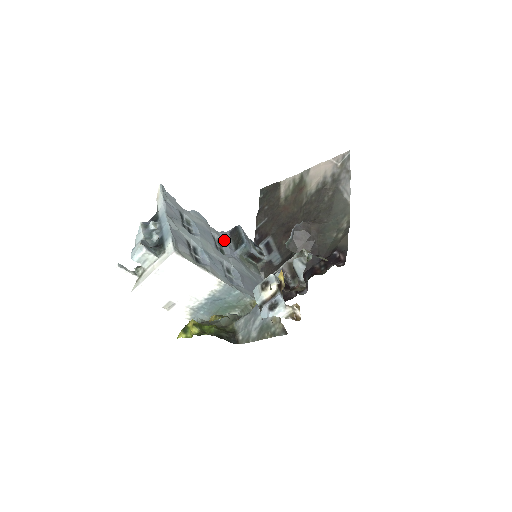
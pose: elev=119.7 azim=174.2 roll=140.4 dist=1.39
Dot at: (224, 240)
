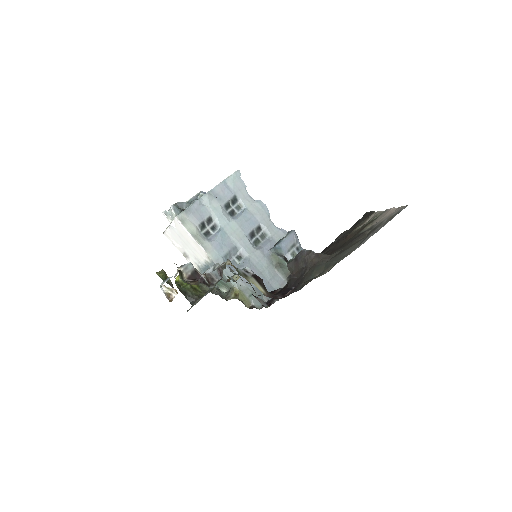
Dot at: (273, 235)
